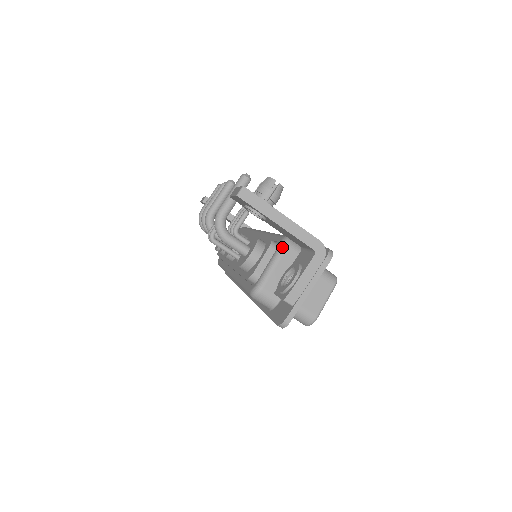
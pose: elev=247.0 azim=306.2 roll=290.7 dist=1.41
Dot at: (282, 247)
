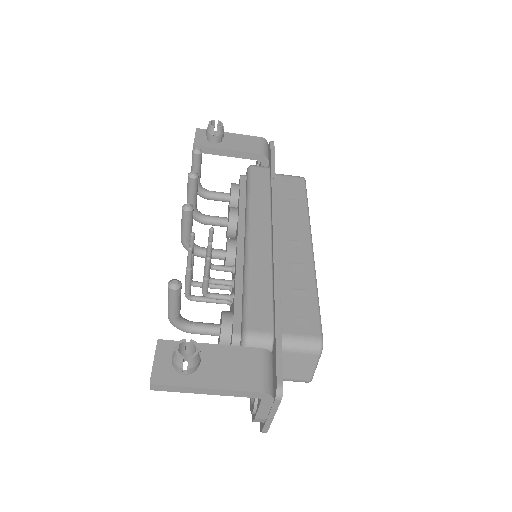
Dot at: occluded
